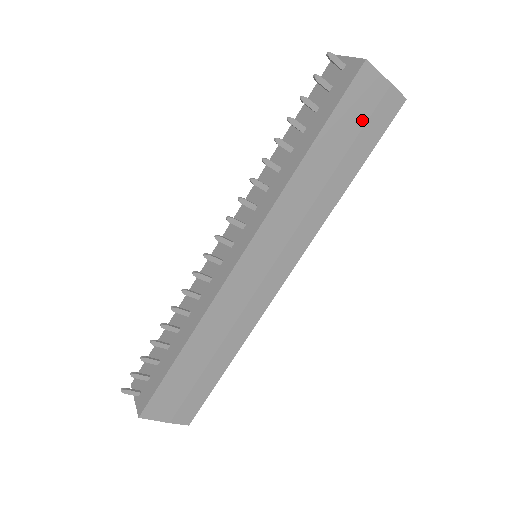
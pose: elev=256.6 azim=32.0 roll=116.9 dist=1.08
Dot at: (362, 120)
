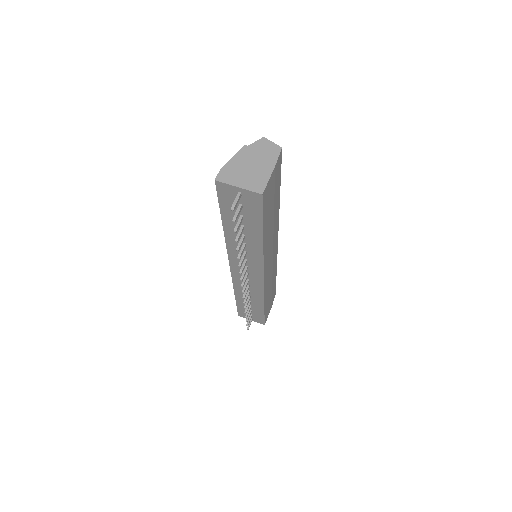
Dot at: (273, 193)
